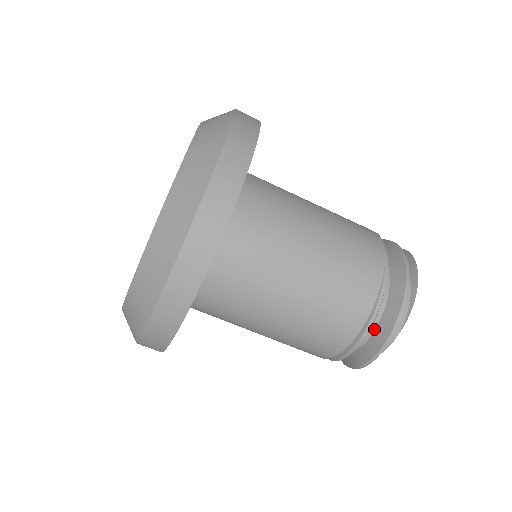
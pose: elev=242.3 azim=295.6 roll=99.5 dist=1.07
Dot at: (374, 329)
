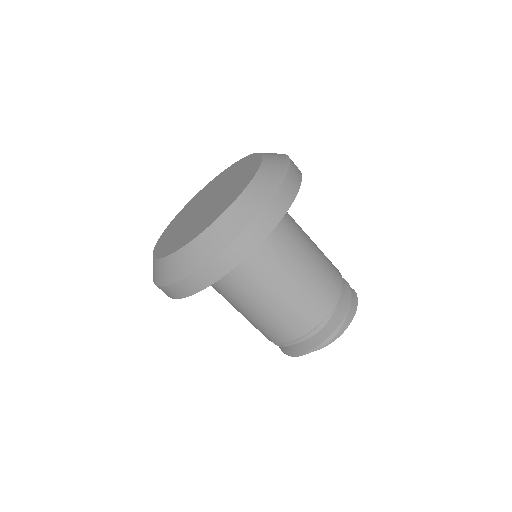
Dot at: (303, 341)
